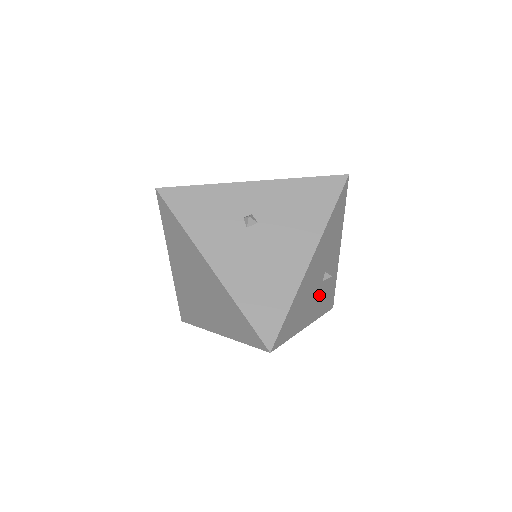
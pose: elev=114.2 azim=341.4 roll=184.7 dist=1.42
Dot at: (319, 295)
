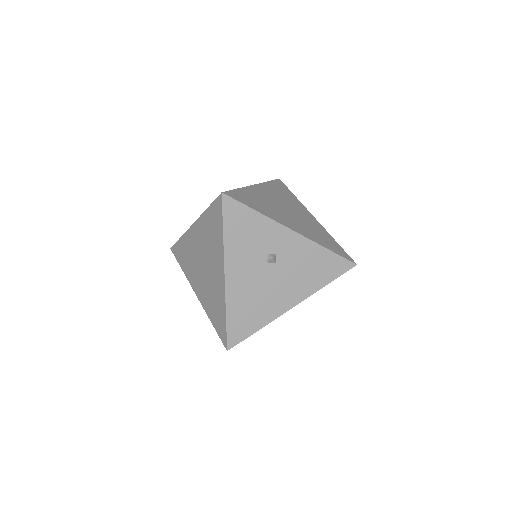
Dot at: occluded
